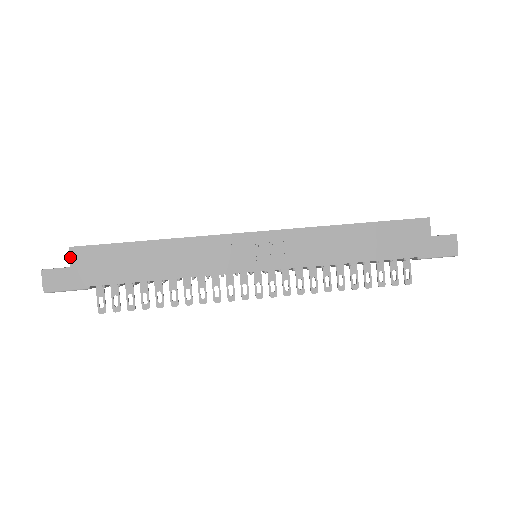
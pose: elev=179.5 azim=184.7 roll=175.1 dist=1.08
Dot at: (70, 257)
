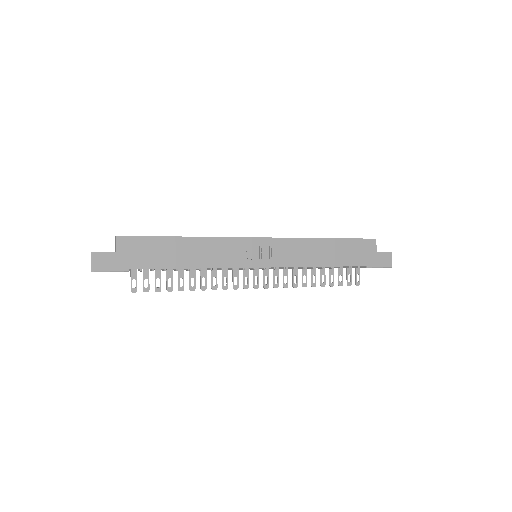
Dot at: (116, 244)
